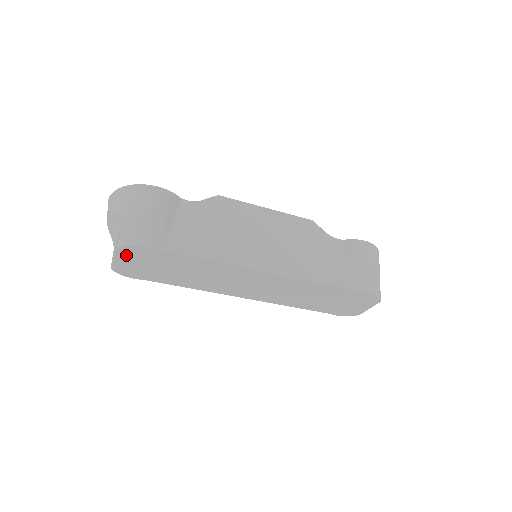
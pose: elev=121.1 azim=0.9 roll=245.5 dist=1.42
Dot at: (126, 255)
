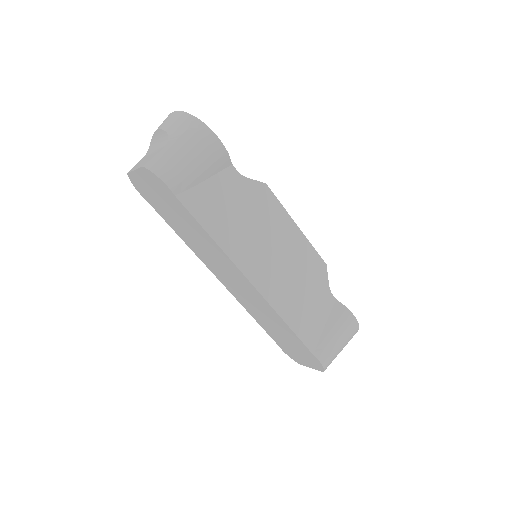
Dot at: (146, 176)
